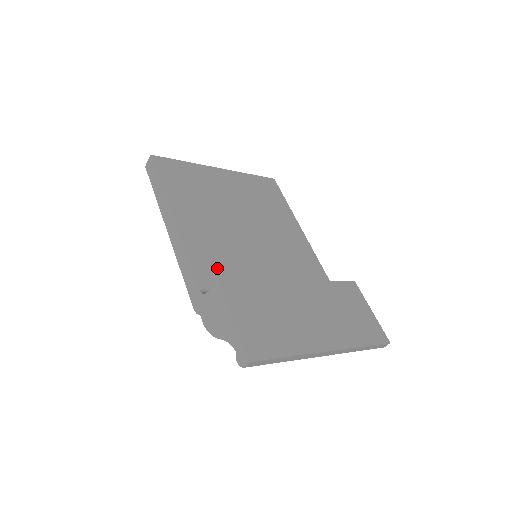
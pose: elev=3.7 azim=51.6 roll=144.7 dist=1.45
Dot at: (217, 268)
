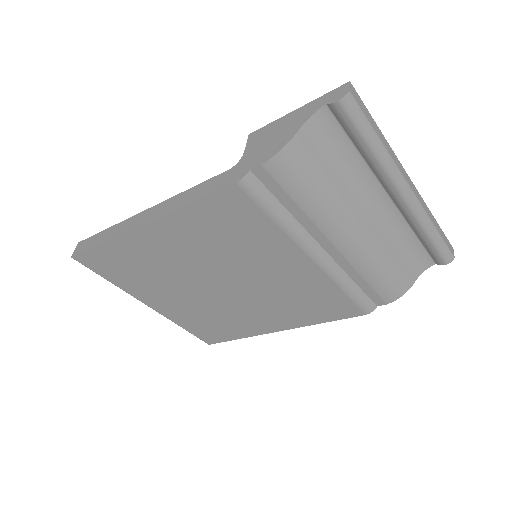
Dot at: occluded
